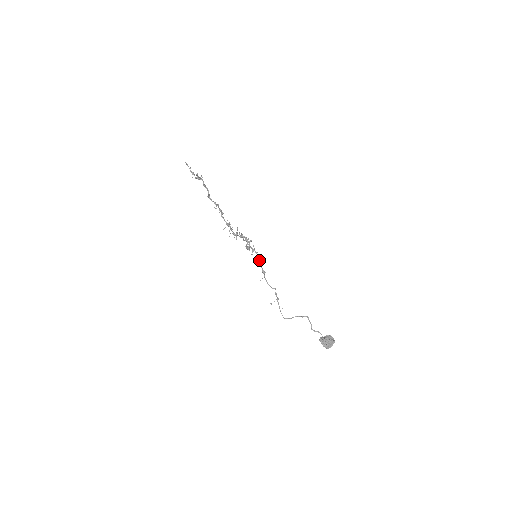
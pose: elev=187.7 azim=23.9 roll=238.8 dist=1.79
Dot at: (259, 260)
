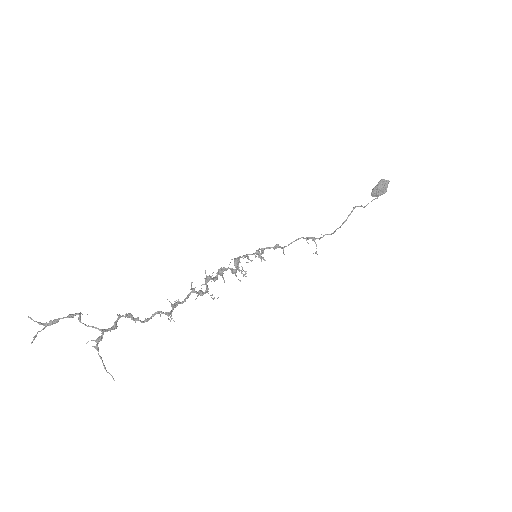
Dot at: (263, 253)
